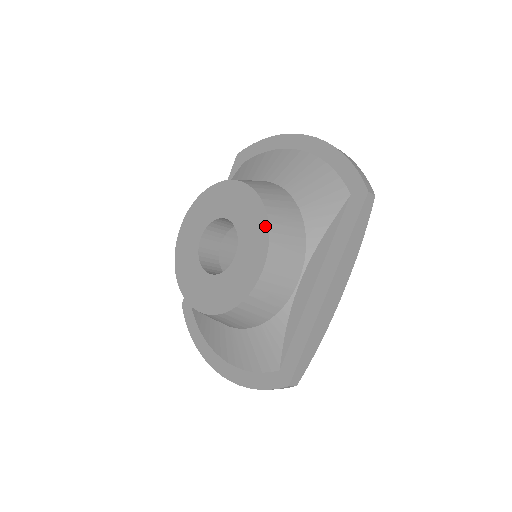
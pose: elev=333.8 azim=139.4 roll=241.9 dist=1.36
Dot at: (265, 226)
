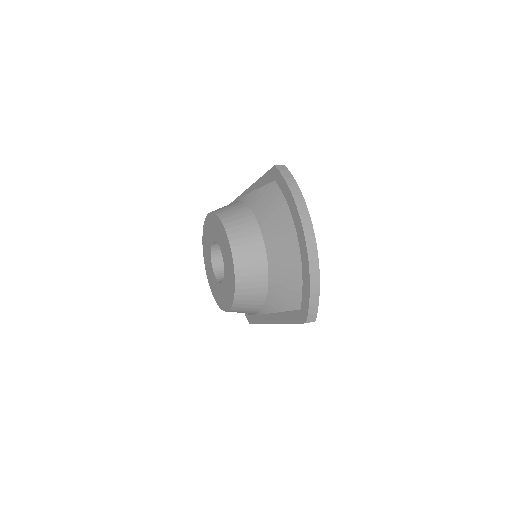
Dot at: (232, 298)
